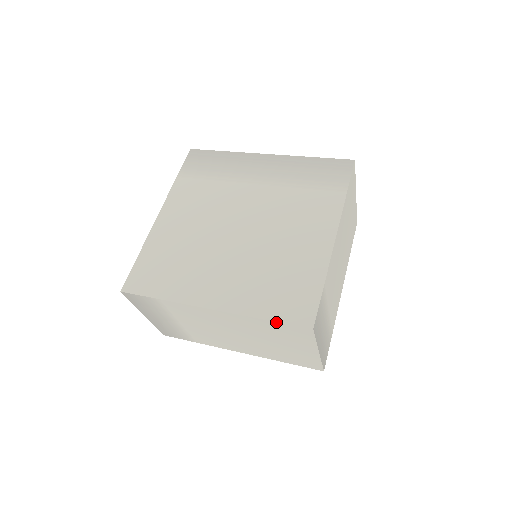
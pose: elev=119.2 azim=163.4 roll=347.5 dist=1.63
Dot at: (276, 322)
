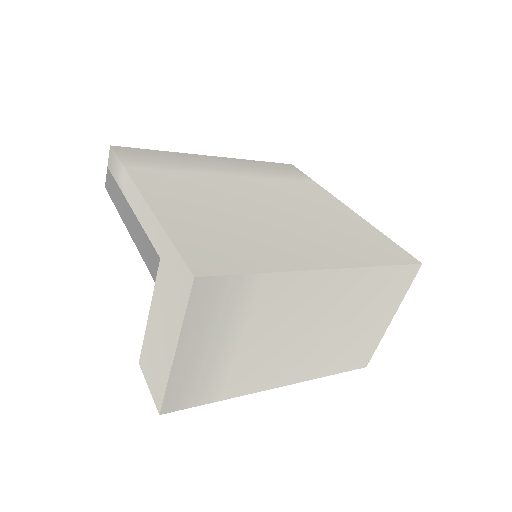
Dot at: (393, 266)
